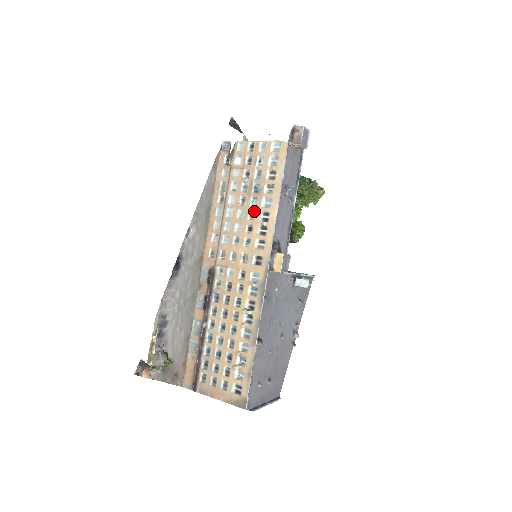
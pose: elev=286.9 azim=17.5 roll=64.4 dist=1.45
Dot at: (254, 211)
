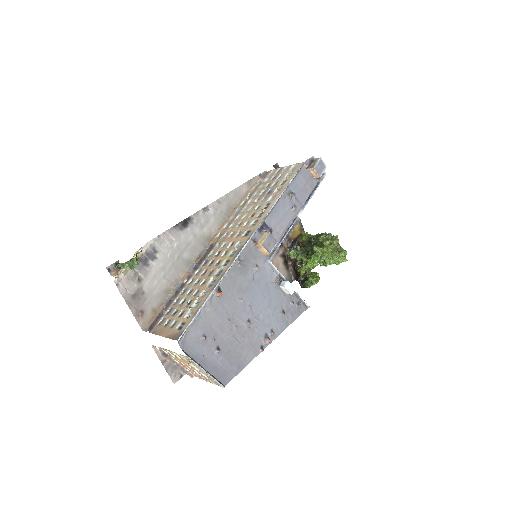
Dot at: (261, 204)
